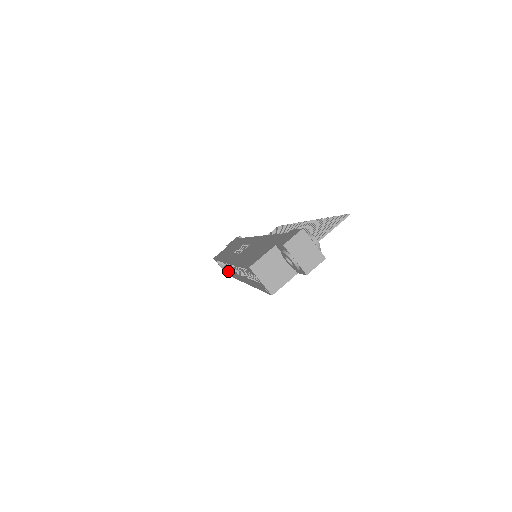
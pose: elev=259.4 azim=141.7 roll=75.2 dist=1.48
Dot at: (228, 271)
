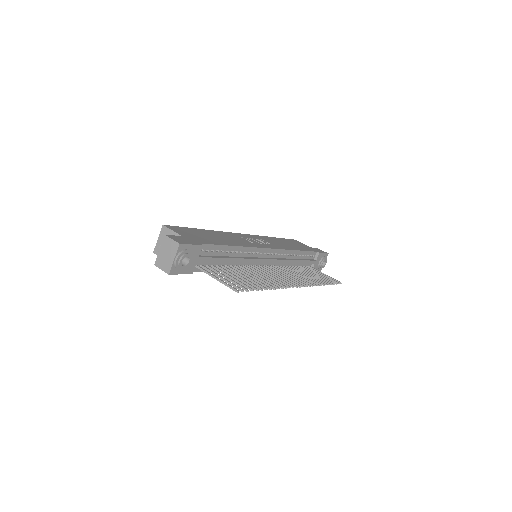
Dot at: occluded
